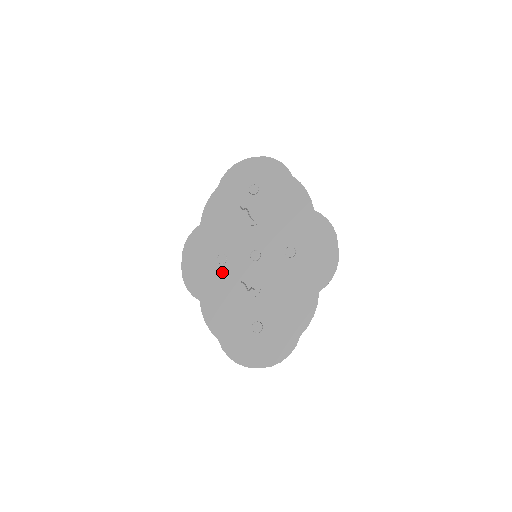
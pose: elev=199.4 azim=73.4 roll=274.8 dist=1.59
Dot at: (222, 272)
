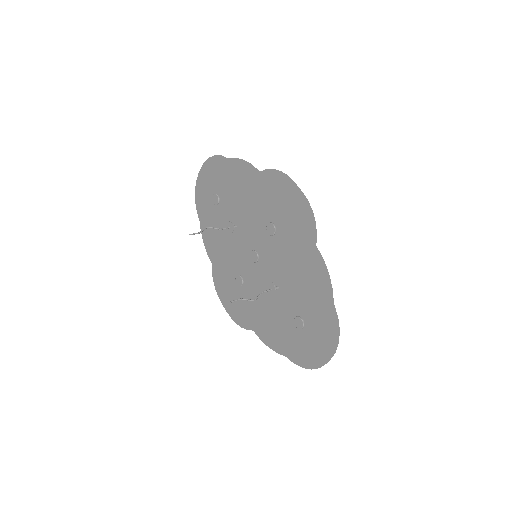
Dot at: (248, 292)
